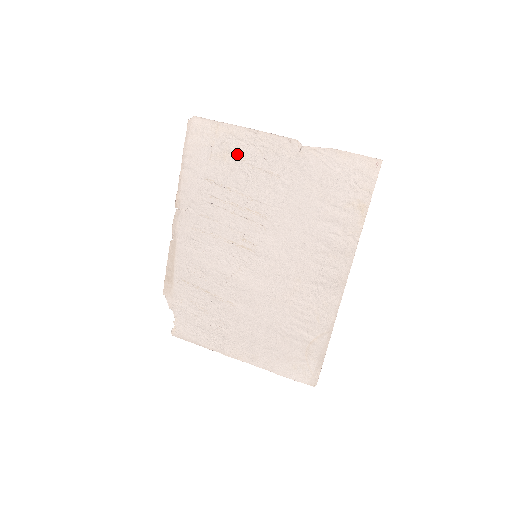
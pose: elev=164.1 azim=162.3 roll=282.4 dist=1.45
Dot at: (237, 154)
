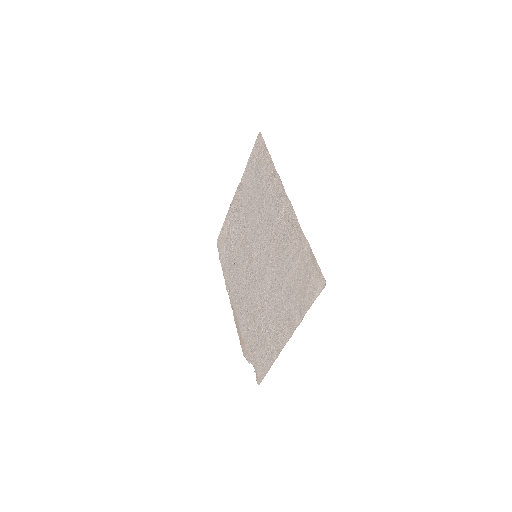
Dot at: (230, 226)
